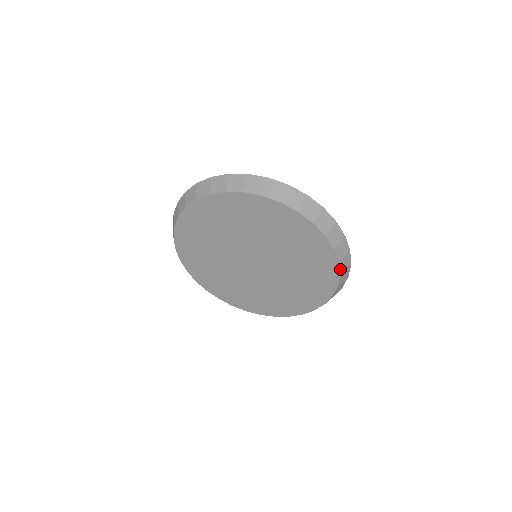
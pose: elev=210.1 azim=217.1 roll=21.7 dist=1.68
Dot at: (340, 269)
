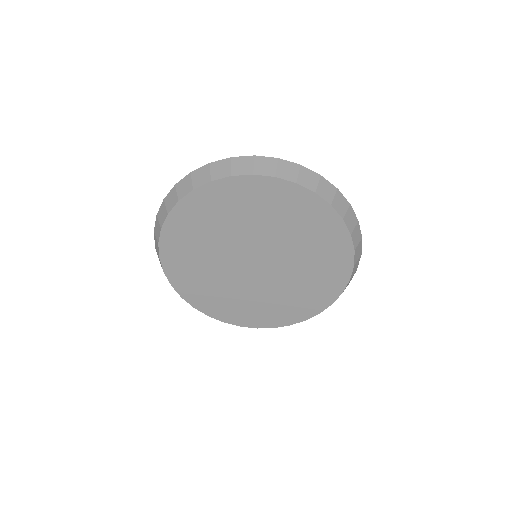
Dot at: (308, 188)
